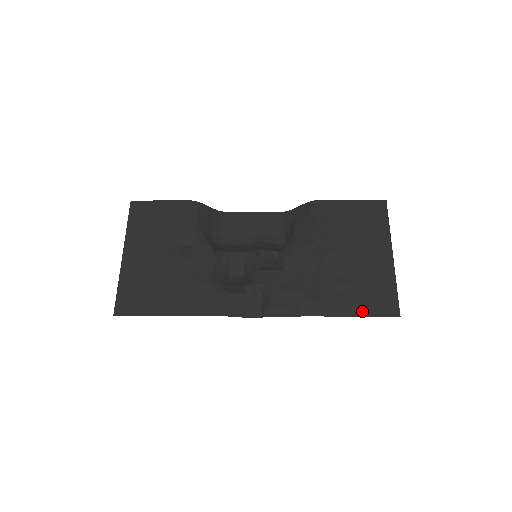
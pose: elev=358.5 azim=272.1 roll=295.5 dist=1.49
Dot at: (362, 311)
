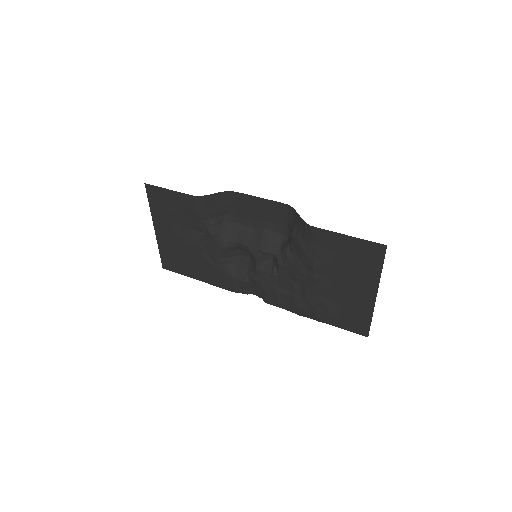
Dot at: (337, 324)
